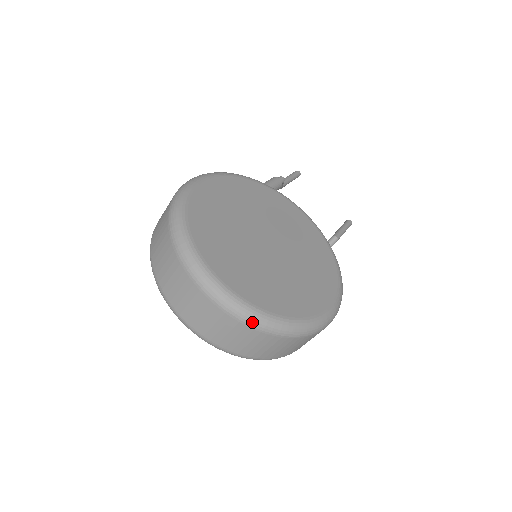
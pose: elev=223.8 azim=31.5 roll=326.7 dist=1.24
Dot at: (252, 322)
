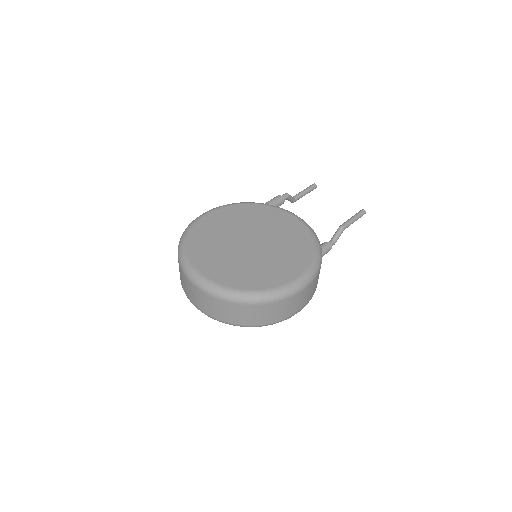
Dot at: (225, 297)
